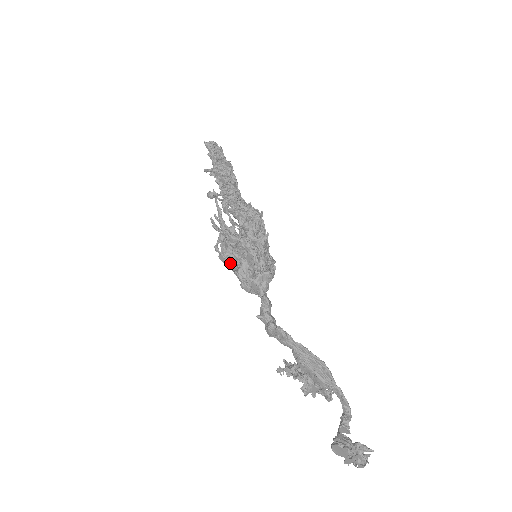
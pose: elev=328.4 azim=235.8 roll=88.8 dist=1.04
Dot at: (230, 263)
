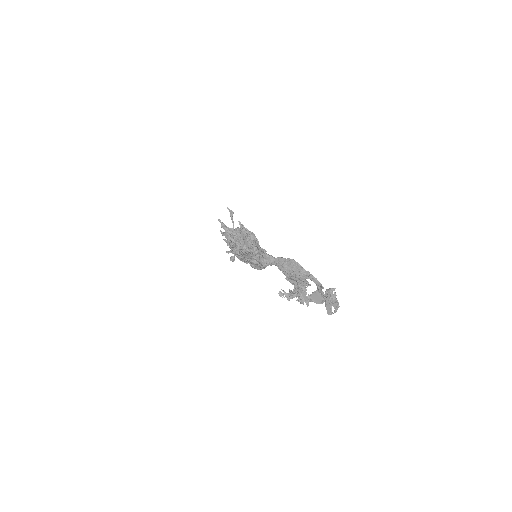
Dot at: (233, 241)
